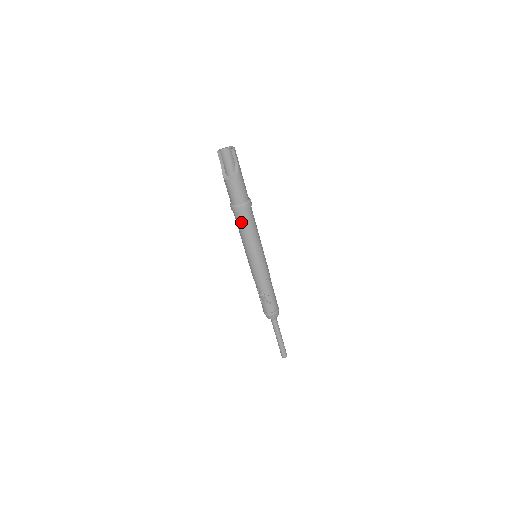
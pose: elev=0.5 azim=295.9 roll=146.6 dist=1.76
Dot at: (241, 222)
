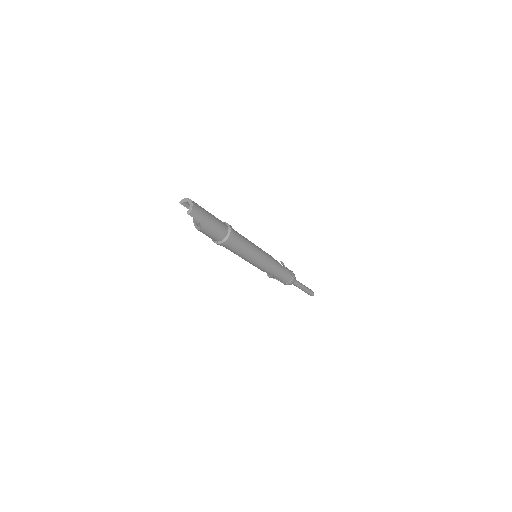
Dot at: occluded
